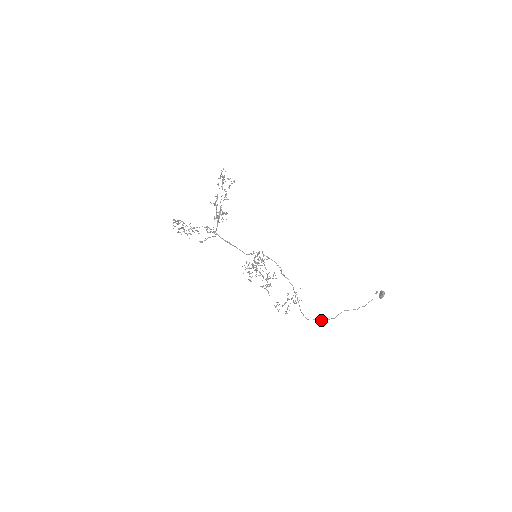
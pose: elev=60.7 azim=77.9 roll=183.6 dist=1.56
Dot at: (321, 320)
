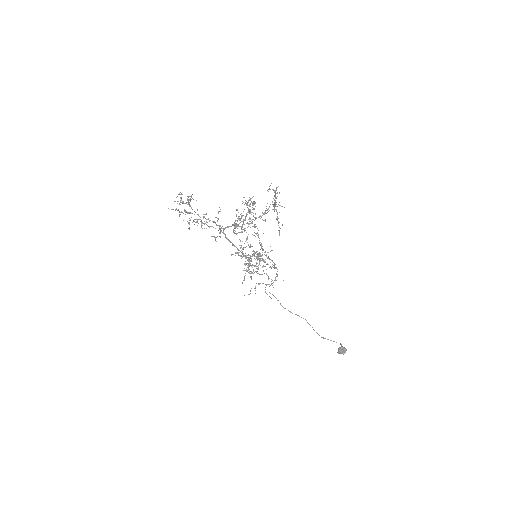
Dot at: occluded
